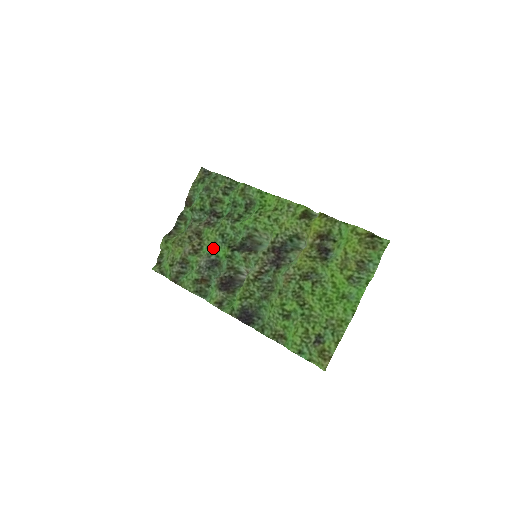
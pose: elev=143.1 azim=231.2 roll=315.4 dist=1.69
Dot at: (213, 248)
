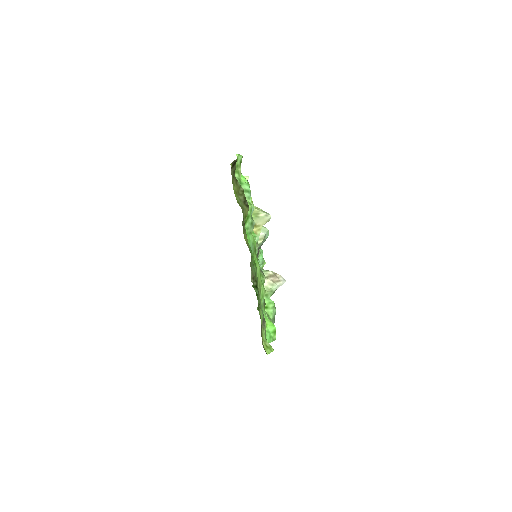
Dot at: occluded
